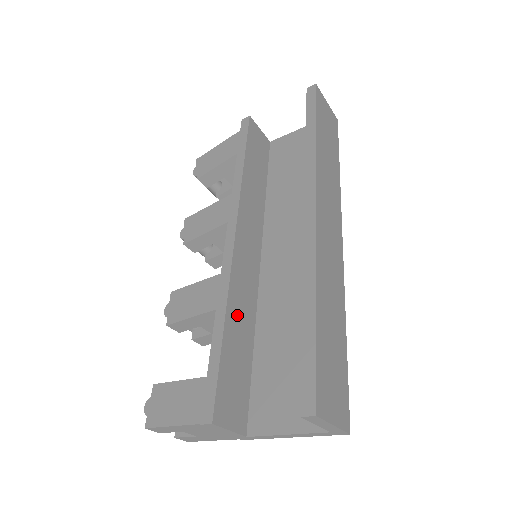
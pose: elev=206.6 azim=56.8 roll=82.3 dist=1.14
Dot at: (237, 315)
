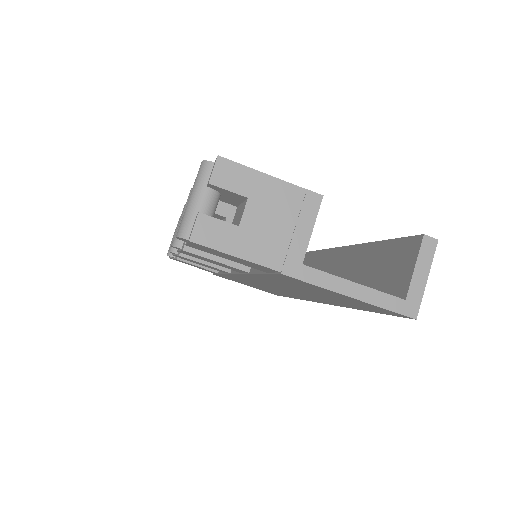
Dot at: occluded
